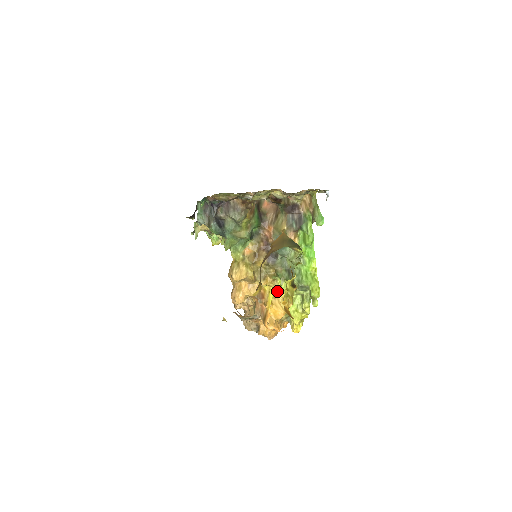
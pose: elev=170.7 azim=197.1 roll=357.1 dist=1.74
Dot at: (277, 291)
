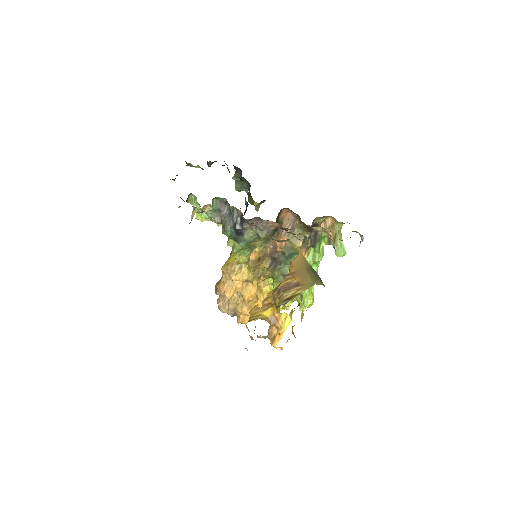
Dot at: (264, 287)
